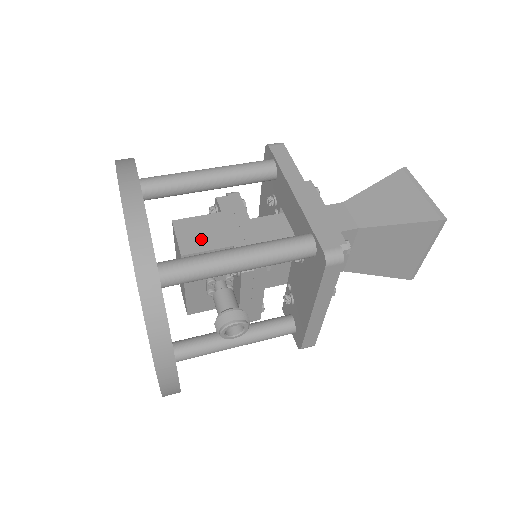
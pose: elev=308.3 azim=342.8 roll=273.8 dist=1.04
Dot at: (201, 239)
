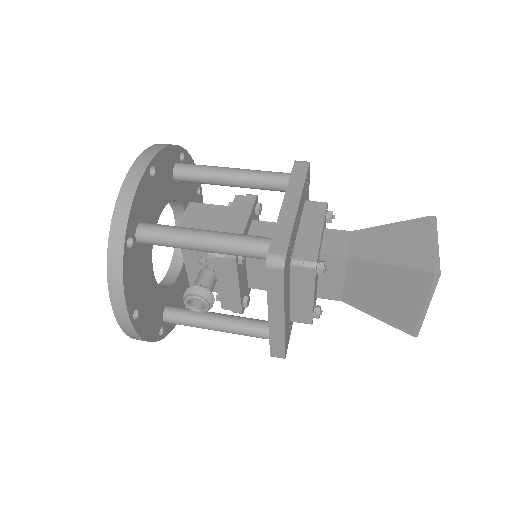
Dot at: (199, 221)
